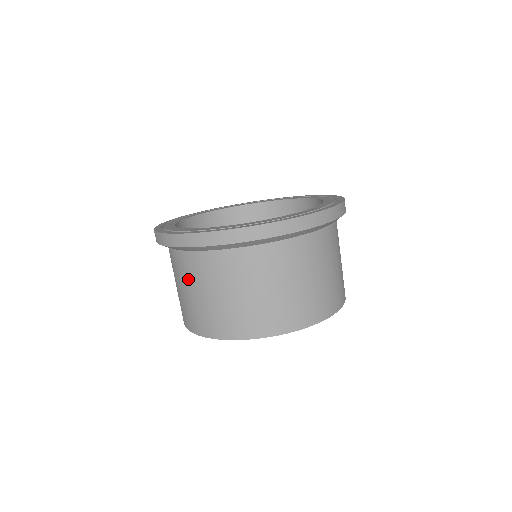
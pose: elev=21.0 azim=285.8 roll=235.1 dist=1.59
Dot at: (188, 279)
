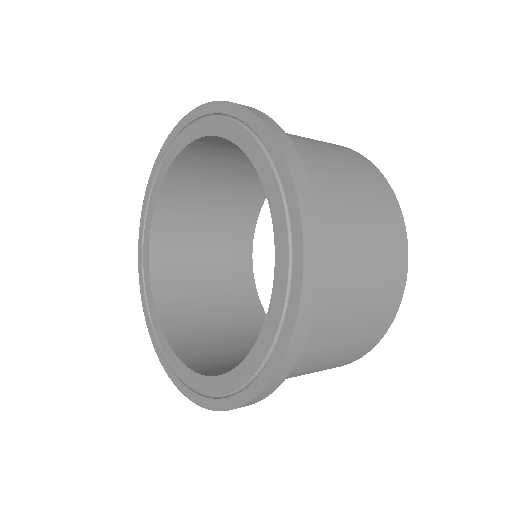
Dot at: occluded
